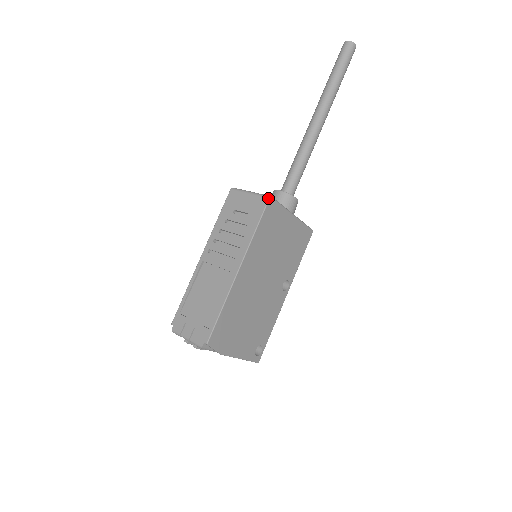
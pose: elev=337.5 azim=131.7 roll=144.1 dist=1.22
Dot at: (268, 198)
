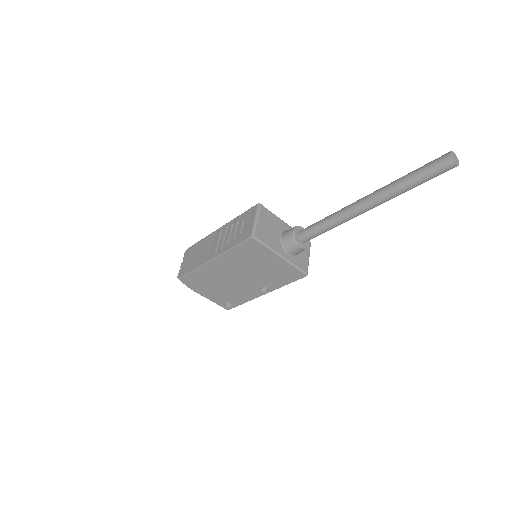
Dot at: (250, 236)
